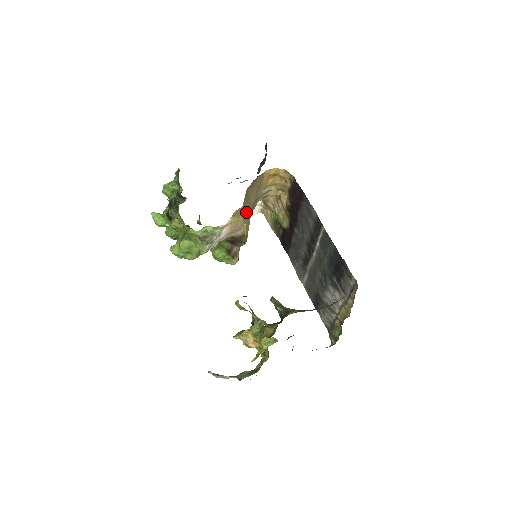
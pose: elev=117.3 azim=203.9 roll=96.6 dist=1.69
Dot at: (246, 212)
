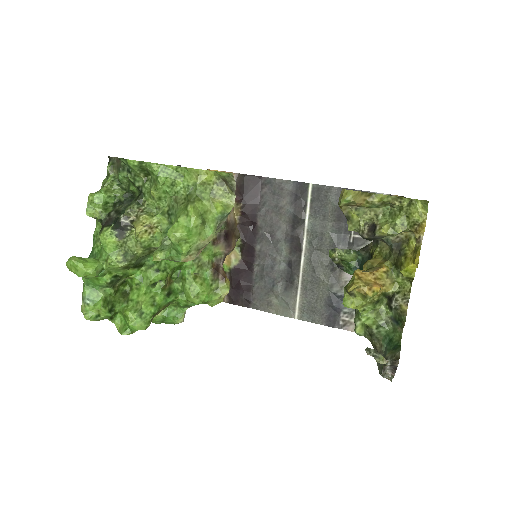
Dot at: occluded
